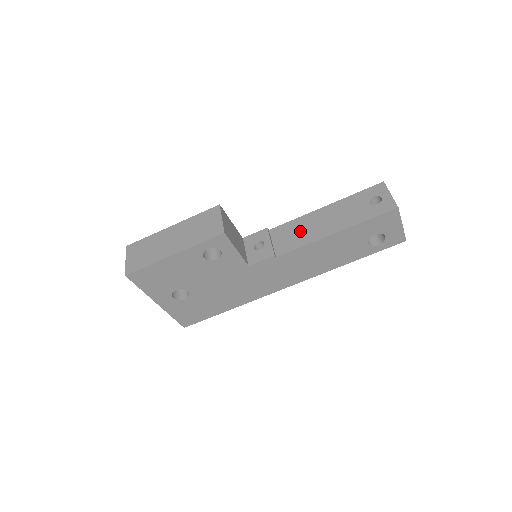
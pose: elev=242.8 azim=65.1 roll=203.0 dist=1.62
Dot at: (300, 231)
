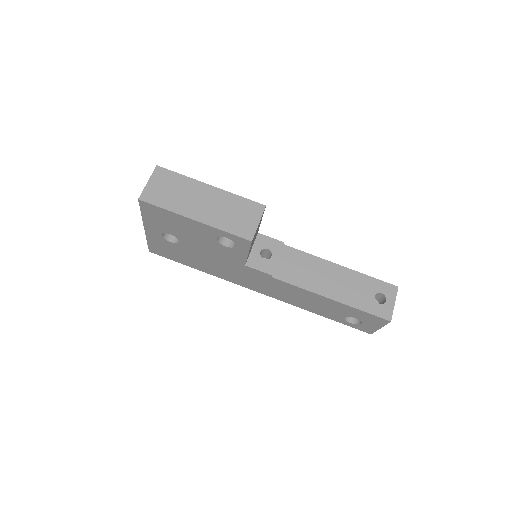
Dot at: (307, 270)
